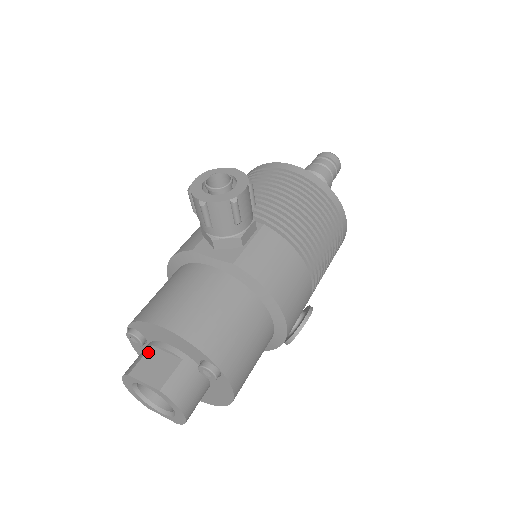
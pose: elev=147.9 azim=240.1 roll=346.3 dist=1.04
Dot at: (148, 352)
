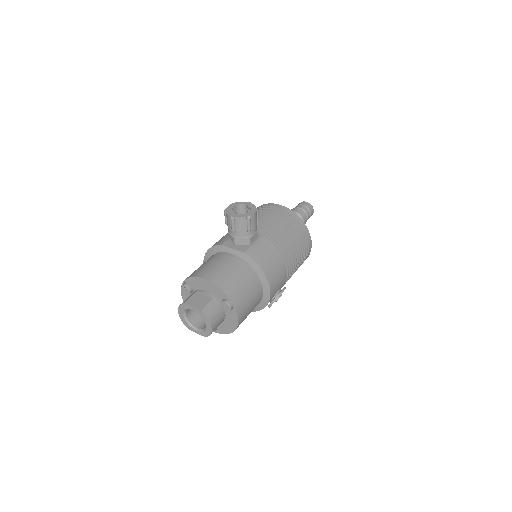
Dot at: (194, 294)
